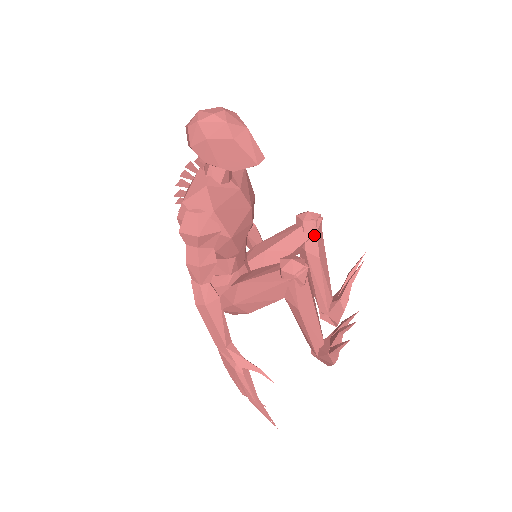
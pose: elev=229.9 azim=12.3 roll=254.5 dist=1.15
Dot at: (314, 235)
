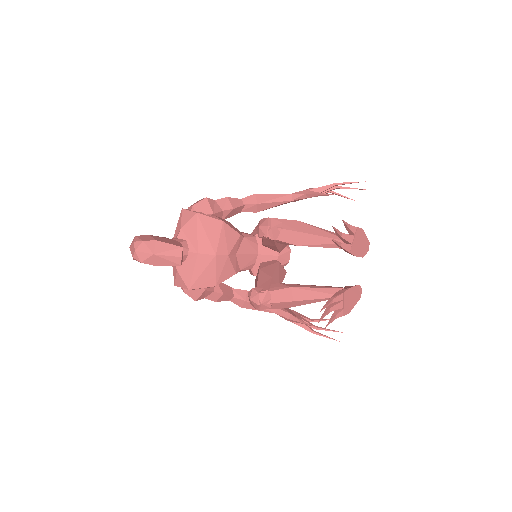
Dot at: (276, 240)
